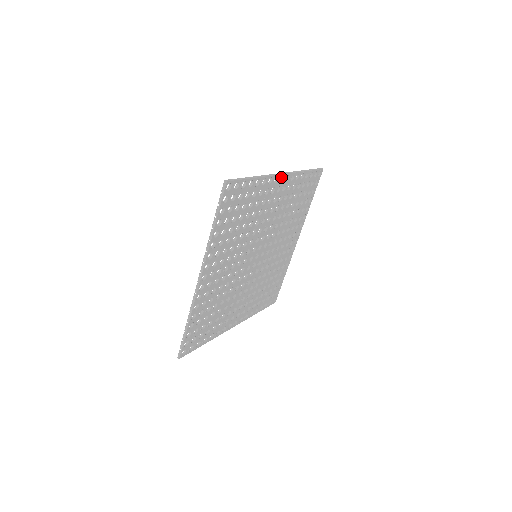
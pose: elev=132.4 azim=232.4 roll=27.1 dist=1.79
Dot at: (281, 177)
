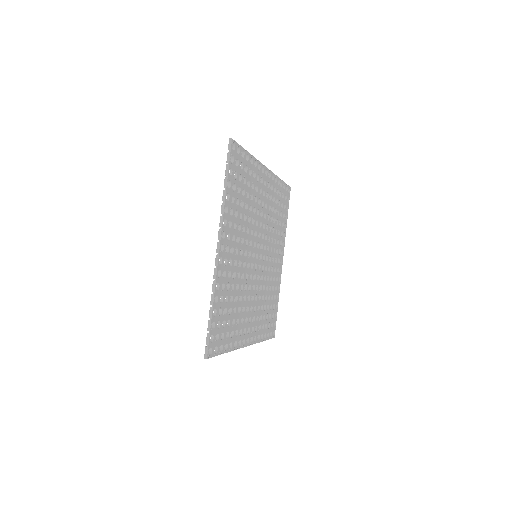
Dot at: (265, 173)
